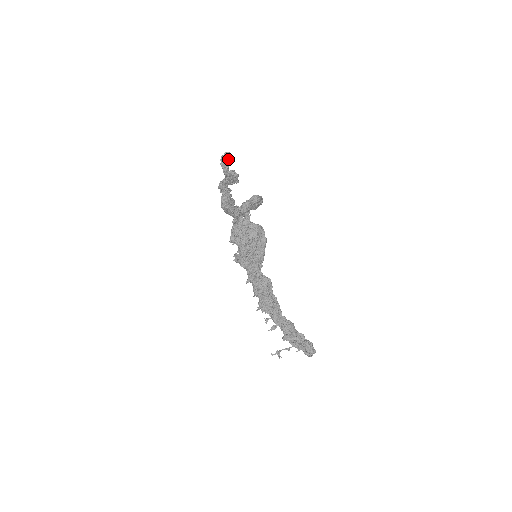
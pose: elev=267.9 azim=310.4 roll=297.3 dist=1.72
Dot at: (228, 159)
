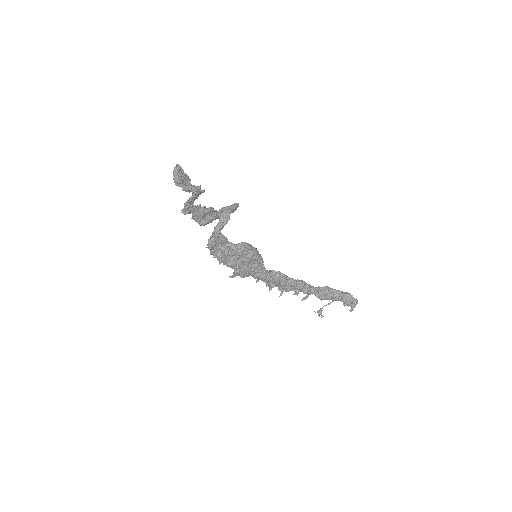
Dot at: (181, 172)
